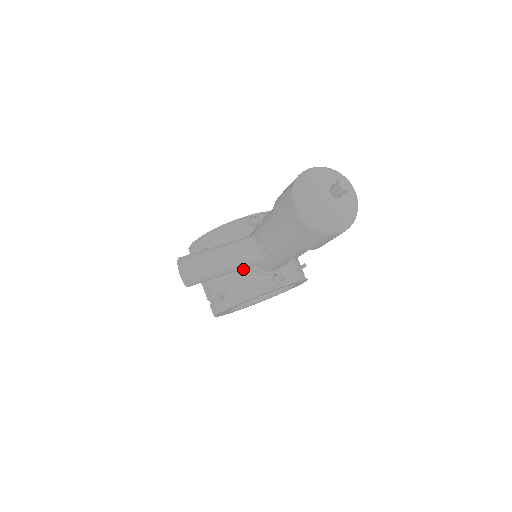
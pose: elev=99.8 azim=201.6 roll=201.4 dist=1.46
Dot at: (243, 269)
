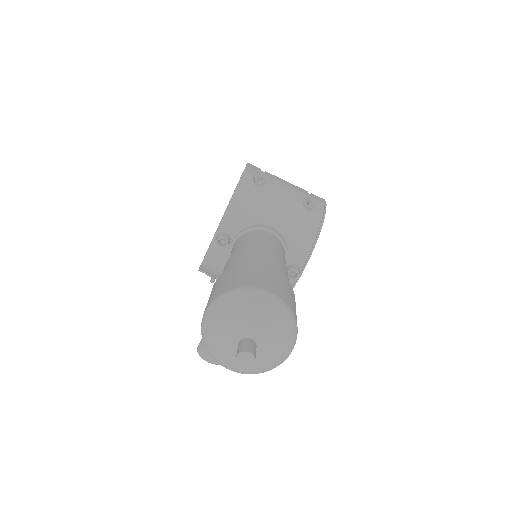
Dot at: occluded
